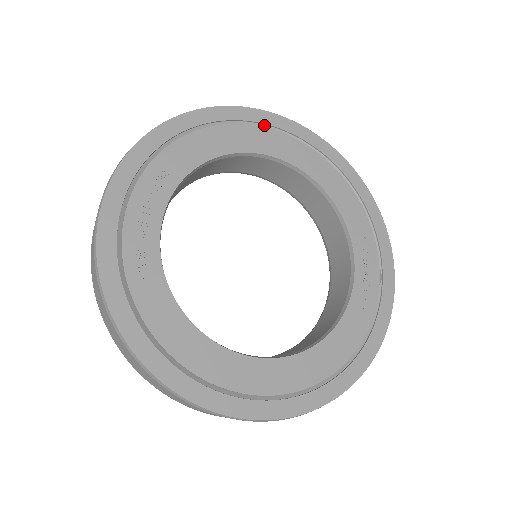
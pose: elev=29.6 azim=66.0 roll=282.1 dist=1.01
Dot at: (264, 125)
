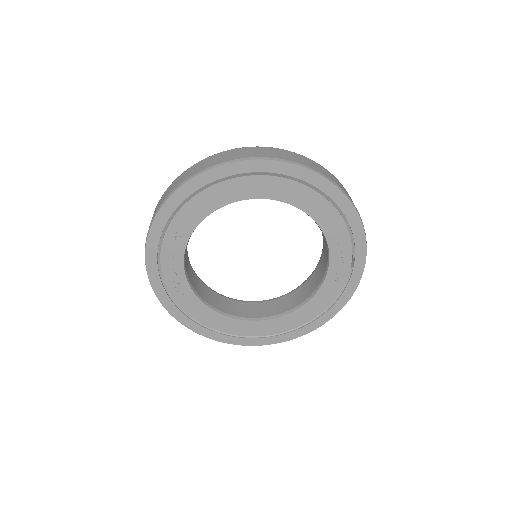
Dot at: (248, 172)
